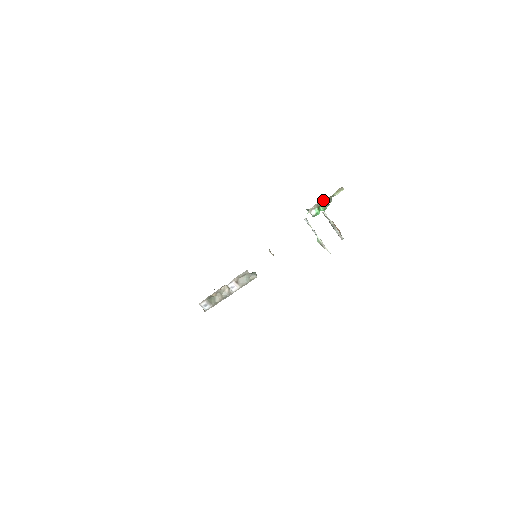
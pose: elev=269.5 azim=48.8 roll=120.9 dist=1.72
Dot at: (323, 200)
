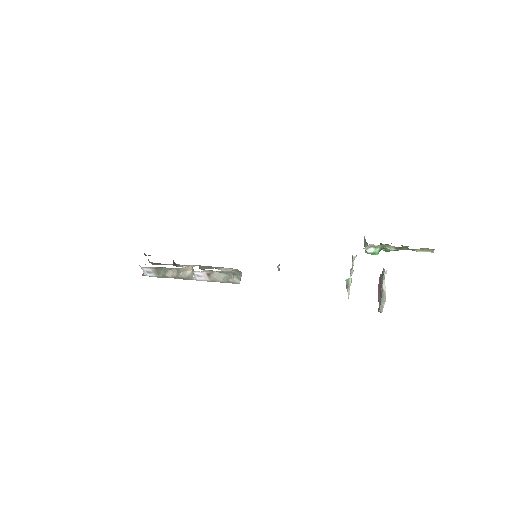
Dot at: occluded
